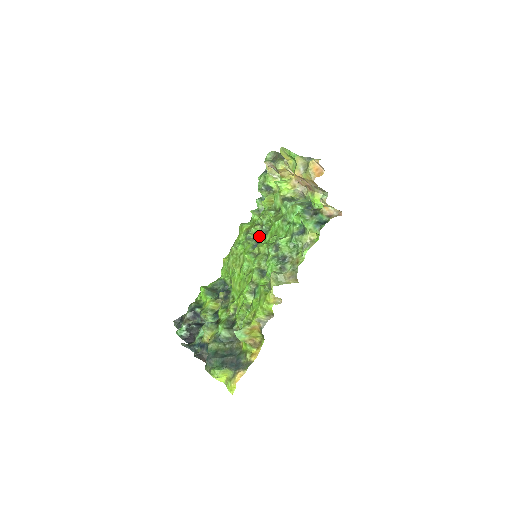
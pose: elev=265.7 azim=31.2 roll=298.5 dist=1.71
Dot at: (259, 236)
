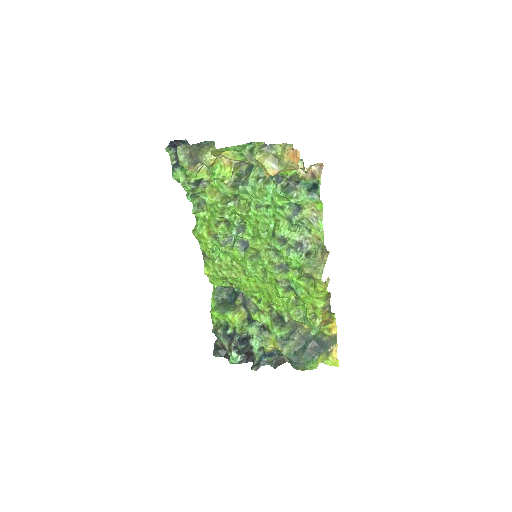
Dot at: (239, 236)
